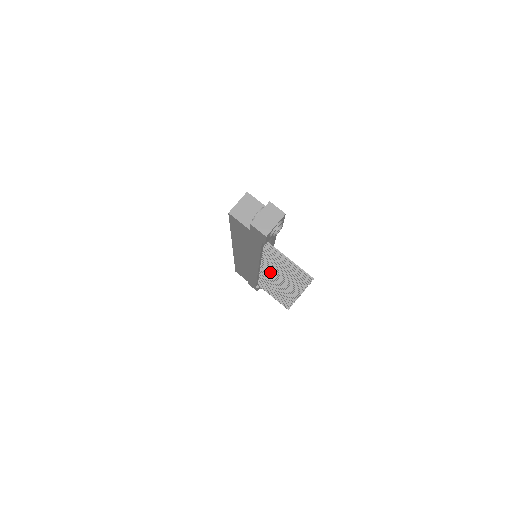
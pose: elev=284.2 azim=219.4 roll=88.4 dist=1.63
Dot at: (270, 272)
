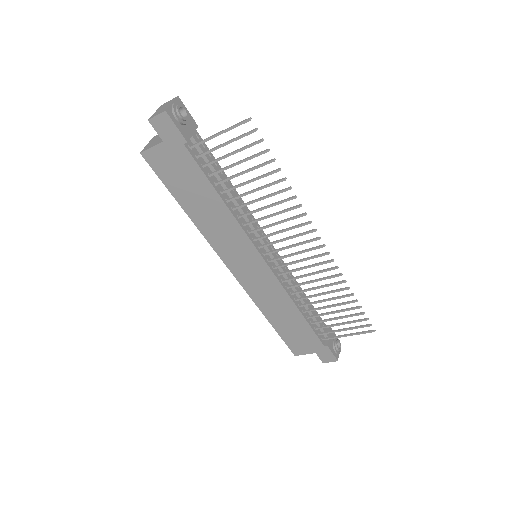
Dot at: (271, 242)
